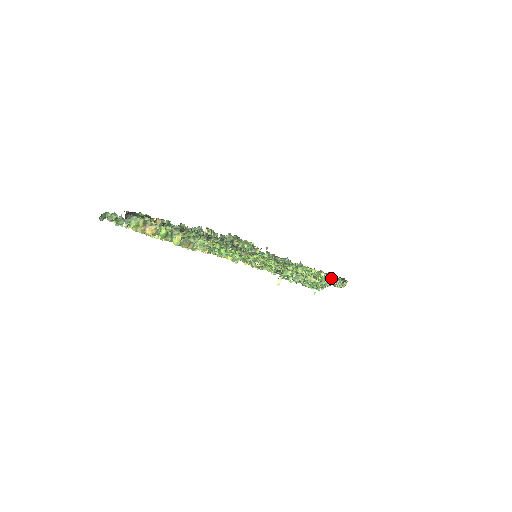
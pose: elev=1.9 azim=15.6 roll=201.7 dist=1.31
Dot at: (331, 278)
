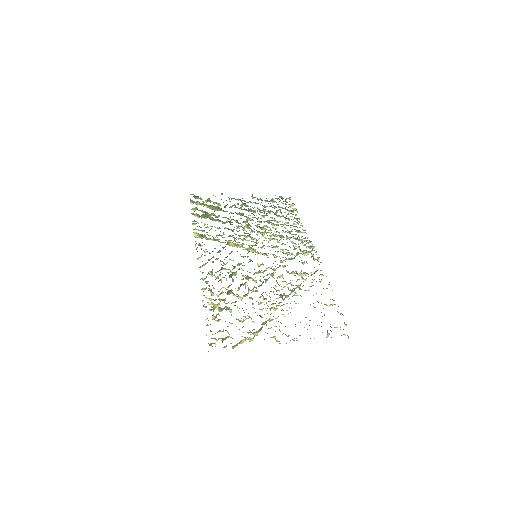
Dot at: (313, 255)
